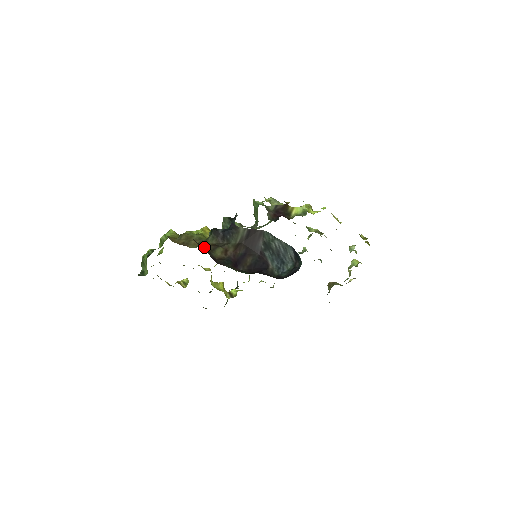
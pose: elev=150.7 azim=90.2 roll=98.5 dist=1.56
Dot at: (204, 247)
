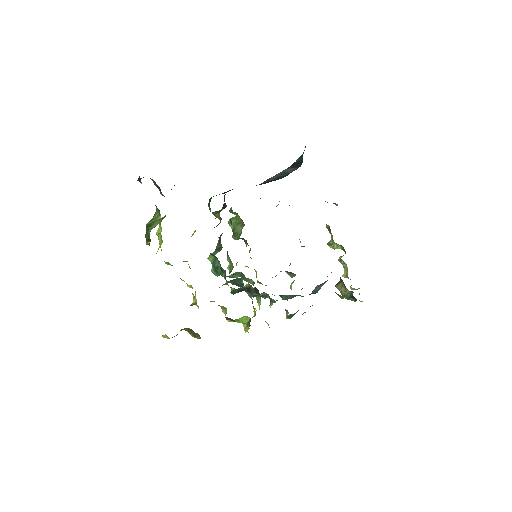
Dot at: occluded
